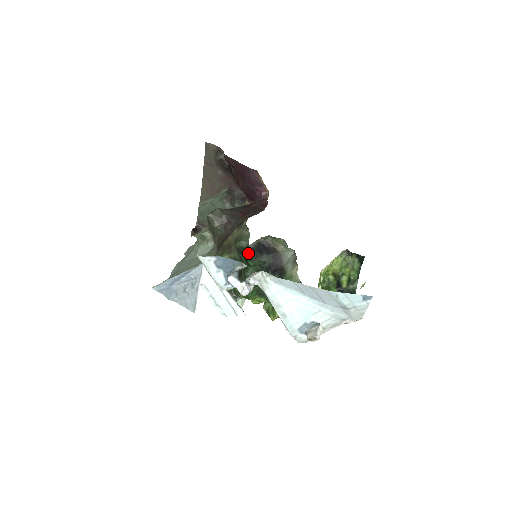
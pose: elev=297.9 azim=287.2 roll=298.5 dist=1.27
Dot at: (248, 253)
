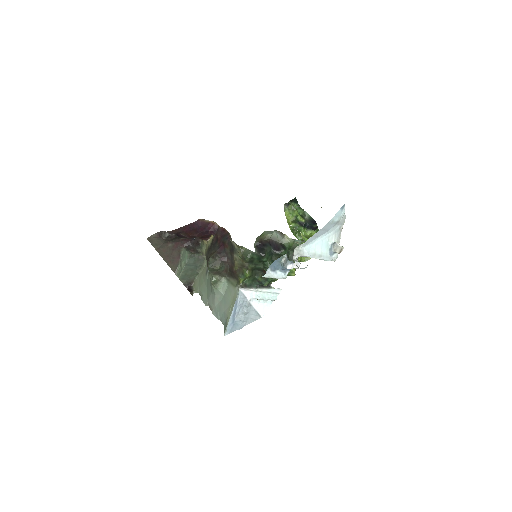
Dot at: (258, 257)
